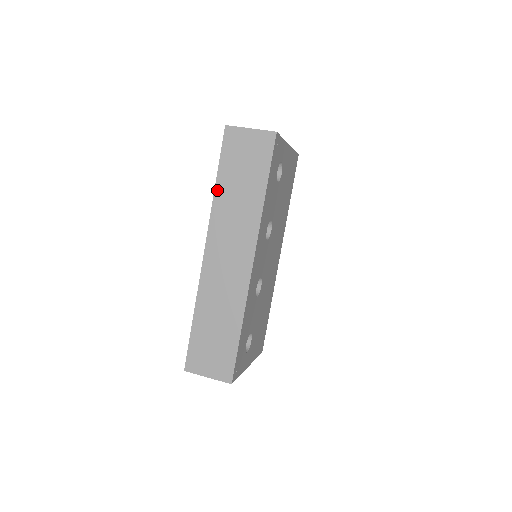
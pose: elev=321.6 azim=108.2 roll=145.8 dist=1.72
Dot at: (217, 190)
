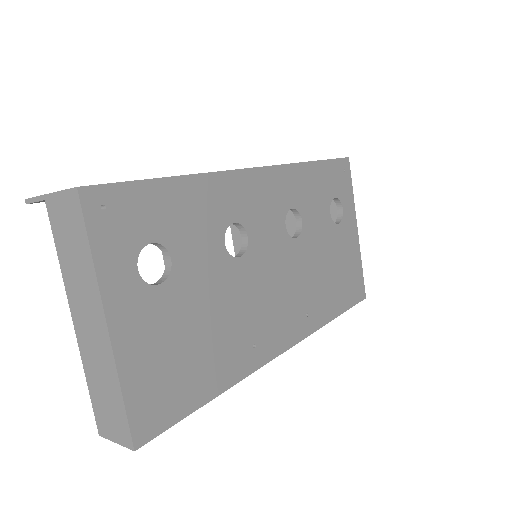
Dot at: occluded
